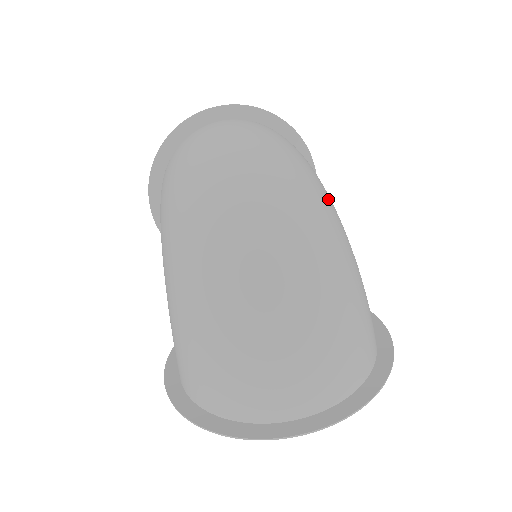
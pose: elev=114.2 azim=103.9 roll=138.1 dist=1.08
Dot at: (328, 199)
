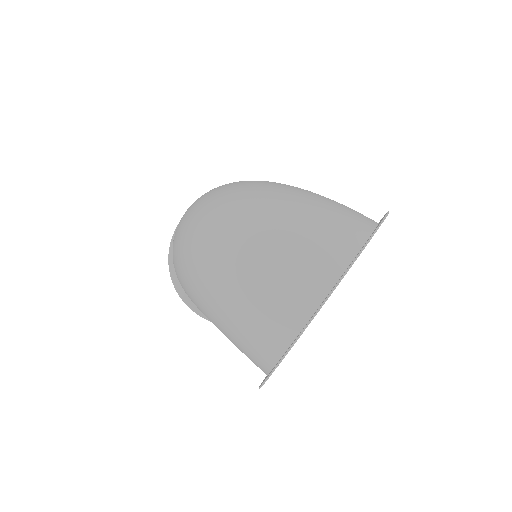
Dot at: occluded
